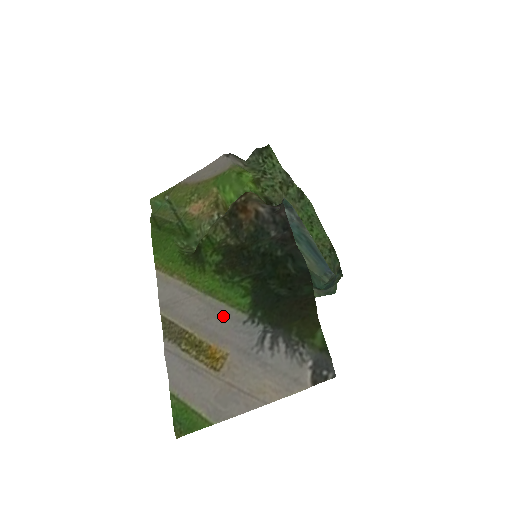
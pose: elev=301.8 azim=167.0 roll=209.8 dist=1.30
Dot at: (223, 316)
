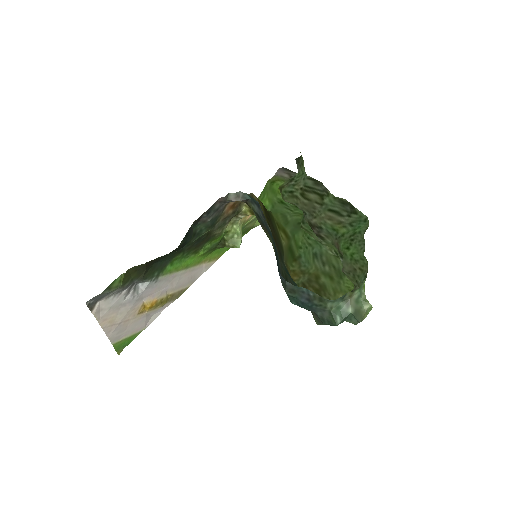
Dot at: (167, 280)
